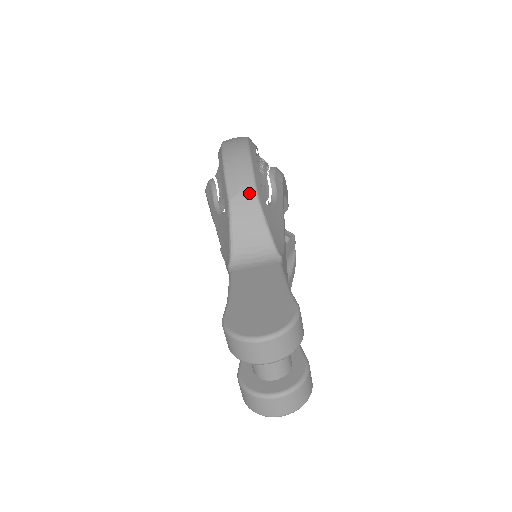
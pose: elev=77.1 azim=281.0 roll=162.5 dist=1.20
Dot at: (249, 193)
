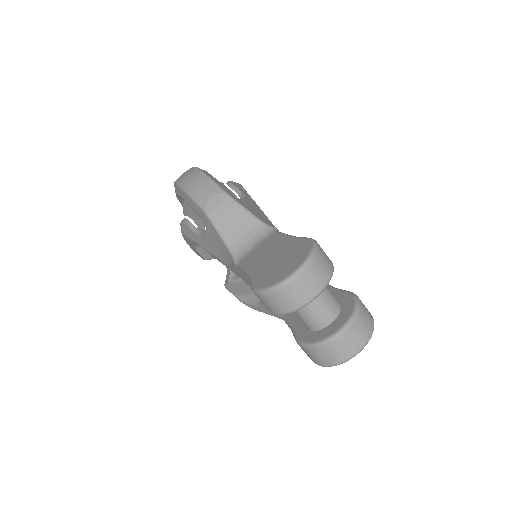
Dot at: (217, 194)
